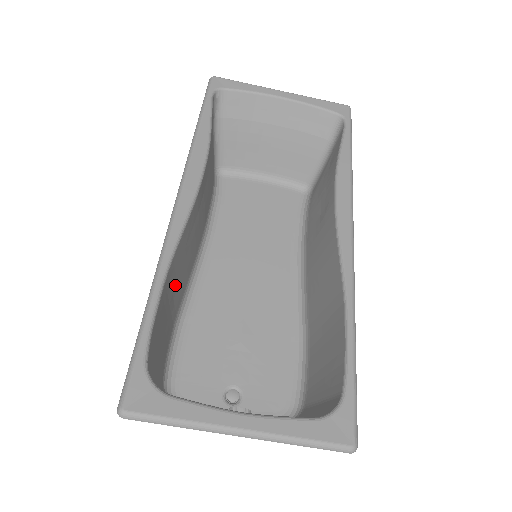
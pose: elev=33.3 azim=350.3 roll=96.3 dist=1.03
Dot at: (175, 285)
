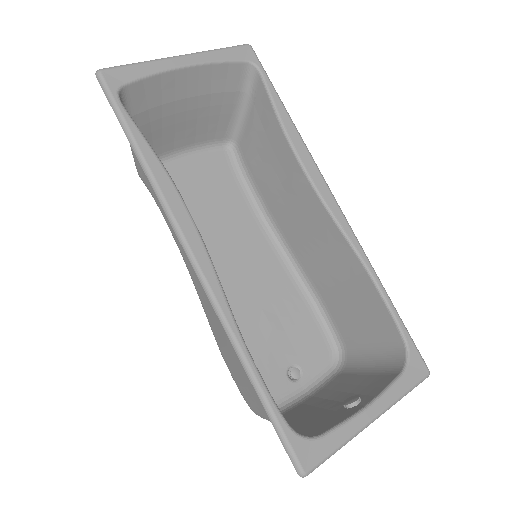
Dot at: occluded
